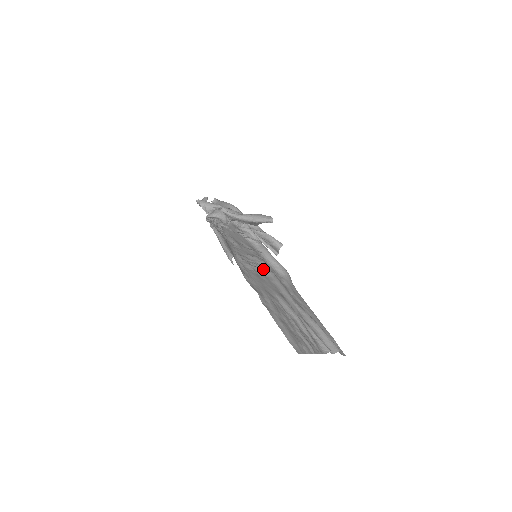
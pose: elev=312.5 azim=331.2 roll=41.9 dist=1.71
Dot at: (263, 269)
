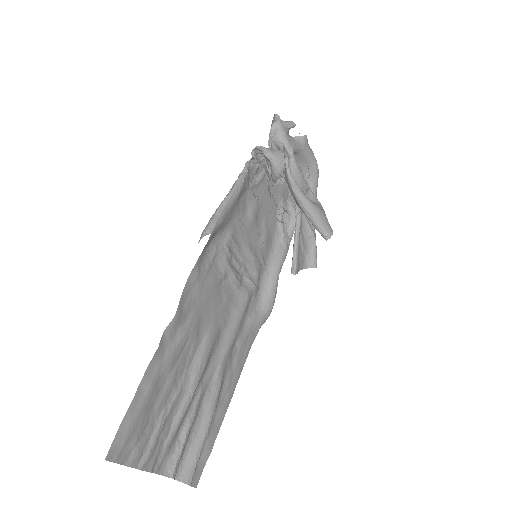
Dot at: (243, 280)
